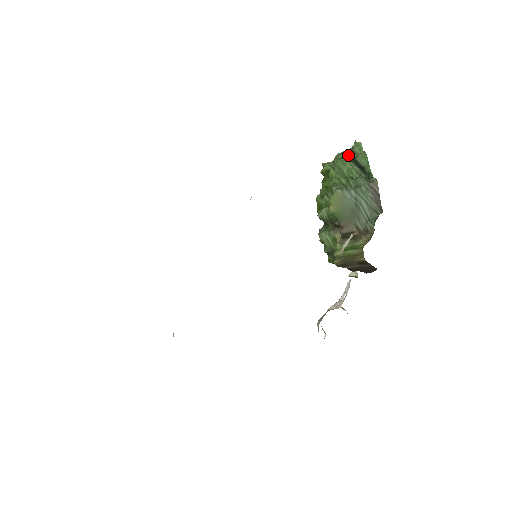
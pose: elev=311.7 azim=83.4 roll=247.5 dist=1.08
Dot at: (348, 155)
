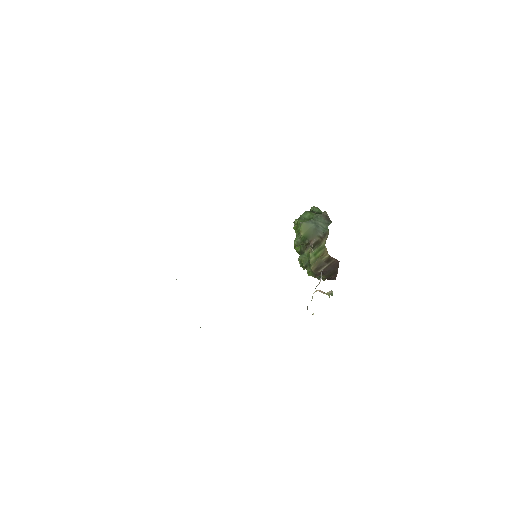
Dot at: occluded
